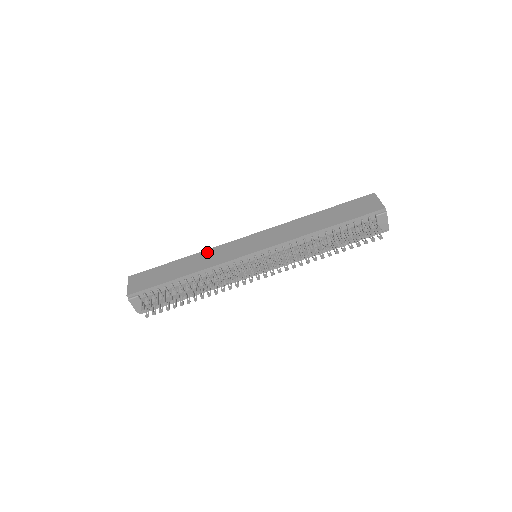
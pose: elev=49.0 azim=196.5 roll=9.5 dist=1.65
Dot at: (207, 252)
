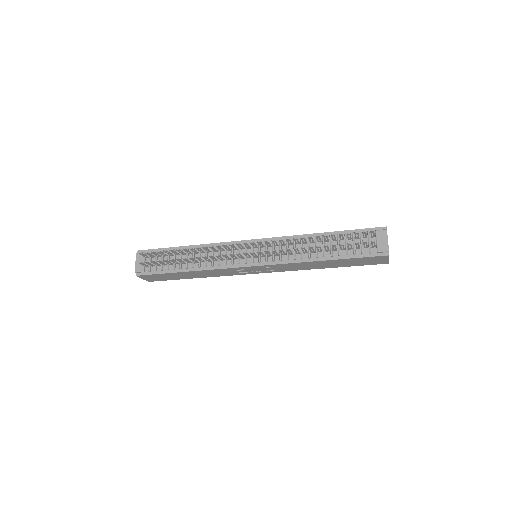
Dot at: occluded
